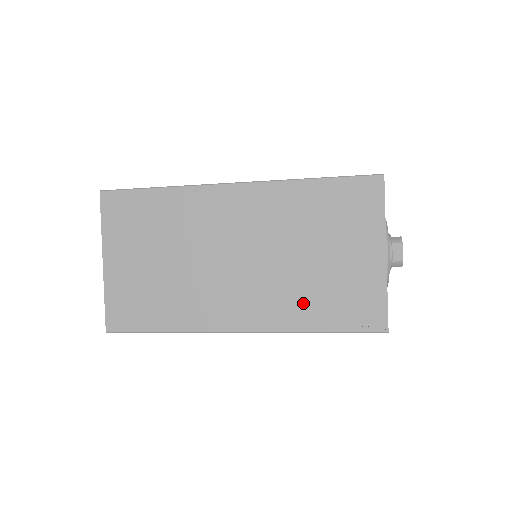
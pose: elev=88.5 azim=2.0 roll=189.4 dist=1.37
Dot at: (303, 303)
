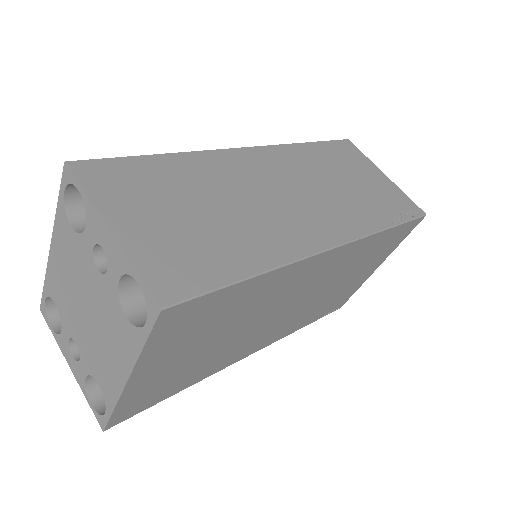
Dot at: (309, 316)
